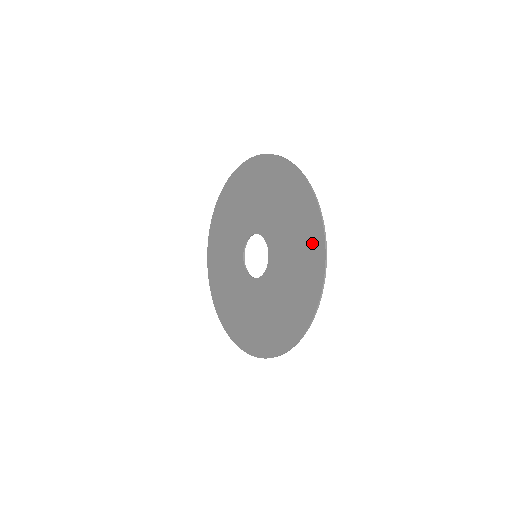
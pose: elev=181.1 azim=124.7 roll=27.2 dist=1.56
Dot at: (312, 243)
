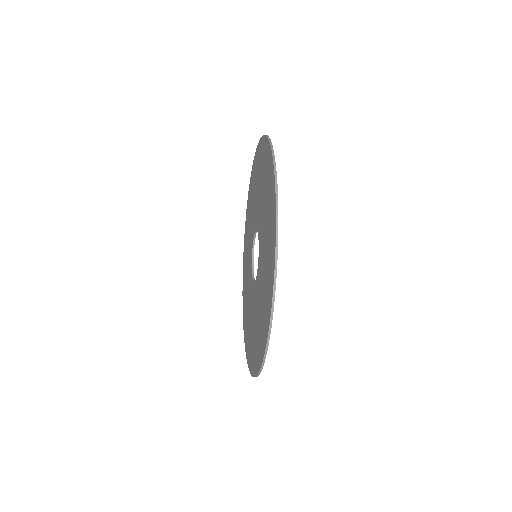
Dot at: (270, 191)
